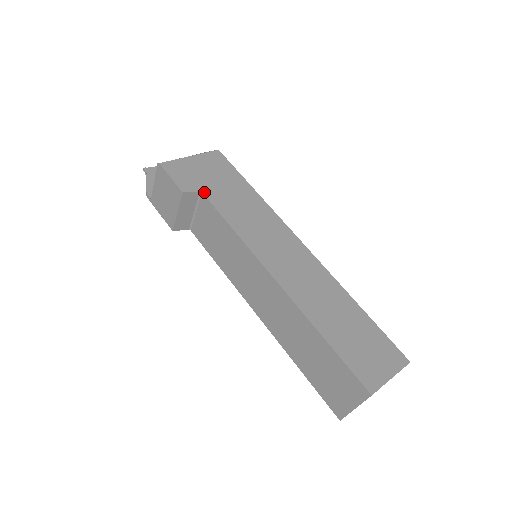
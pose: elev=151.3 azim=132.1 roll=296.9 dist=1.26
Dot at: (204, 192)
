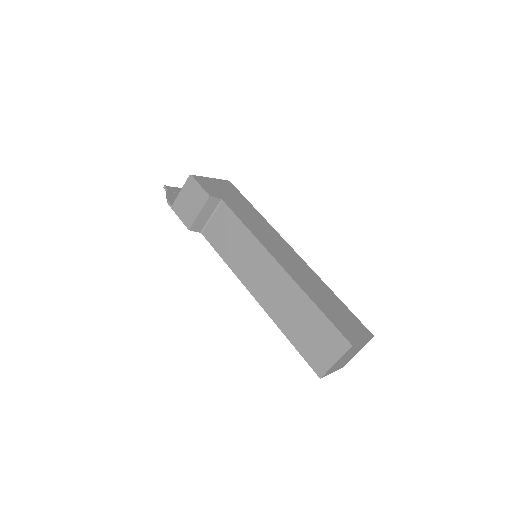
Dot at: (224, 200)
